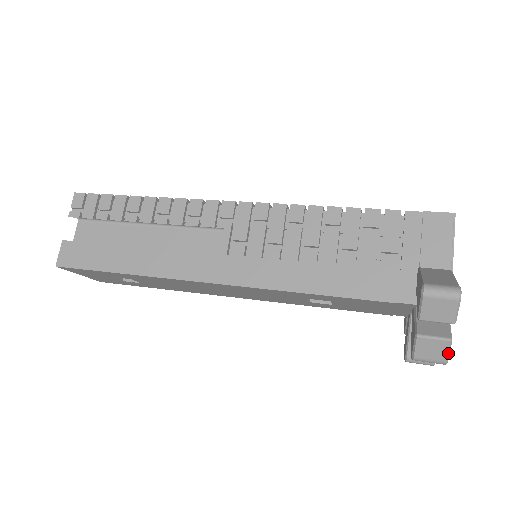
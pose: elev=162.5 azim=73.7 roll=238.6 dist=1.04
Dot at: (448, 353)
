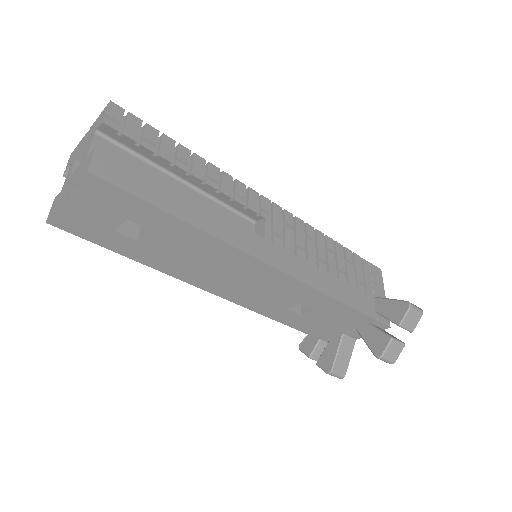
Dot at: occluded
